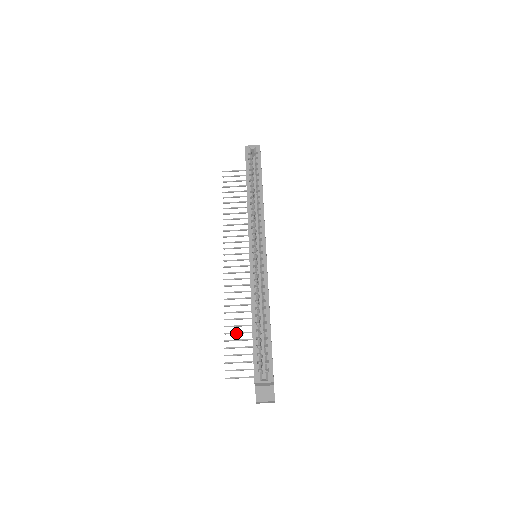
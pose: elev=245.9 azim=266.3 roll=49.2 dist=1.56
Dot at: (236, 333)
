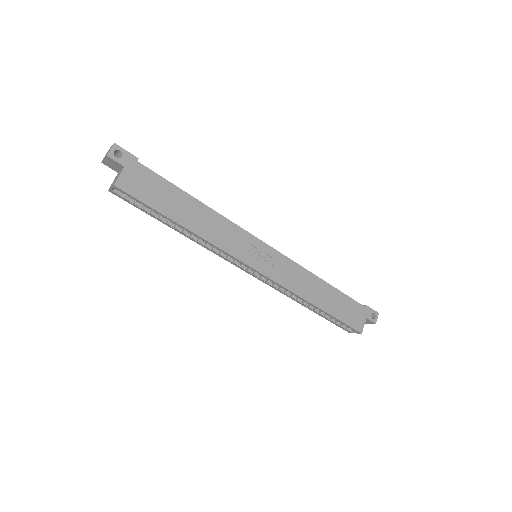
Dot at: occluded
